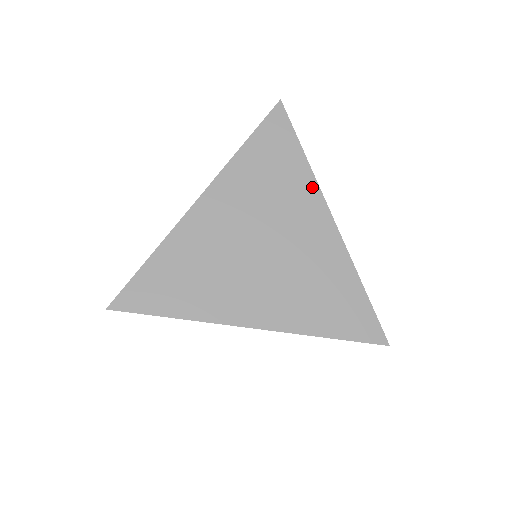
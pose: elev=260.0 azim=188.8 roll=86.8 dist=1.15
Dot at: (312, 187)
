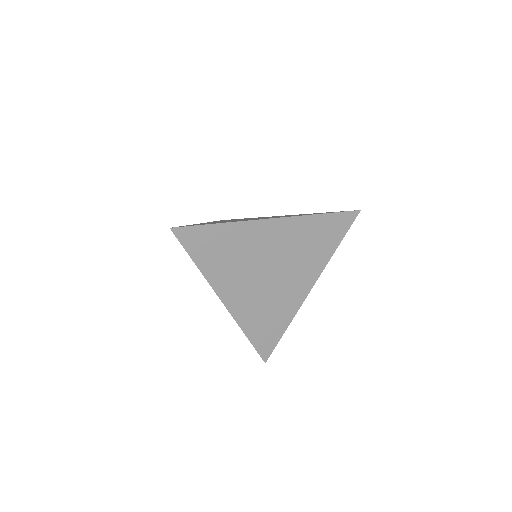
Dot at: (321, 266)
